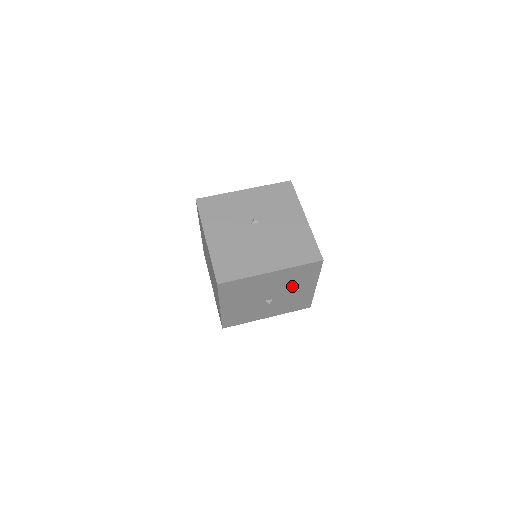
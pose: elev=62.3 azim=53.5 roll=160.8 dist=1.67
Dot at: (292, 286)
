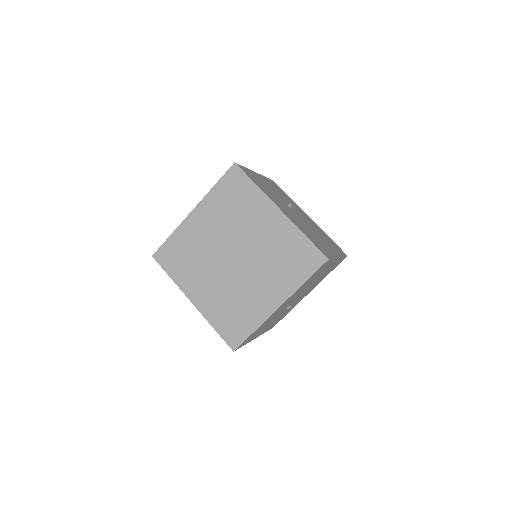
Dot at: (311, 287)
